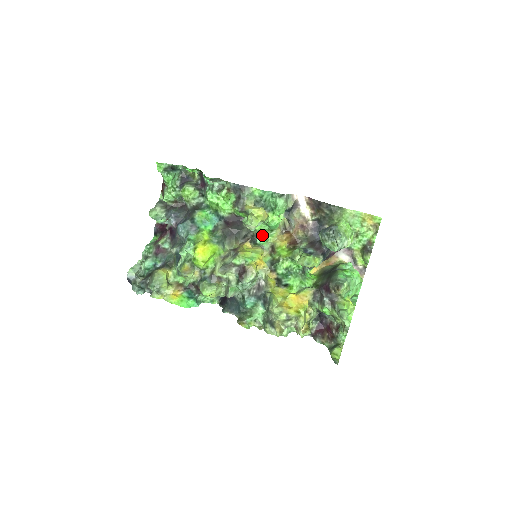
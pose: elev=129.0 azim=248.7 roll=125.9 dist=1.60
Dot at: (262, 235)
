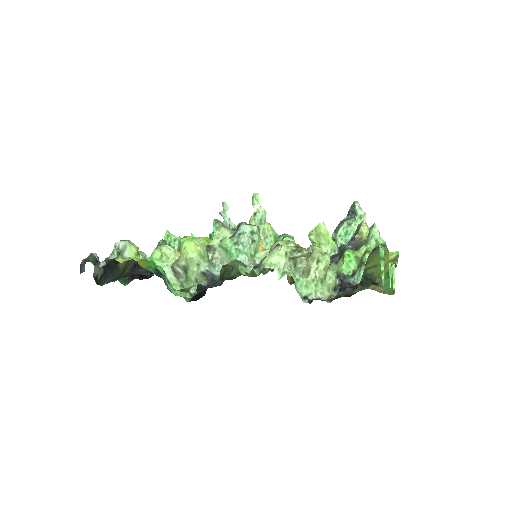
Dot at: occluded
